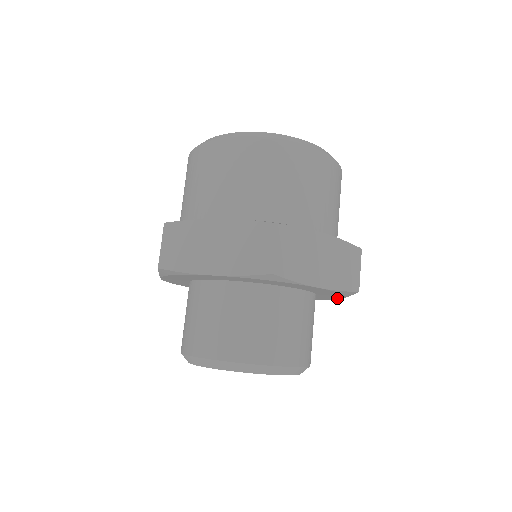
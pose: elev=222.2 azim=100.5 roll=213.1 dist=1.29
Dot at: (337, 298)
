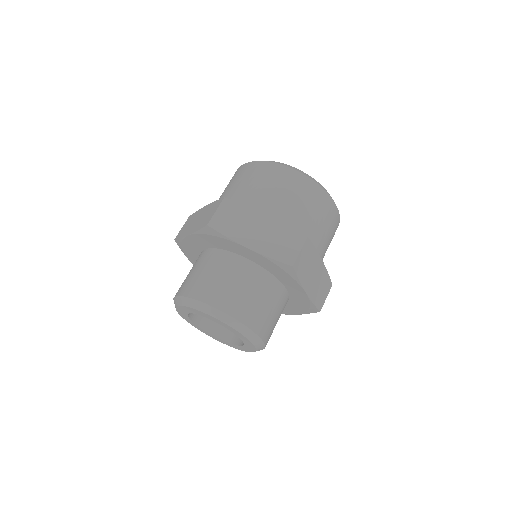
Dot at: (294, 313)
